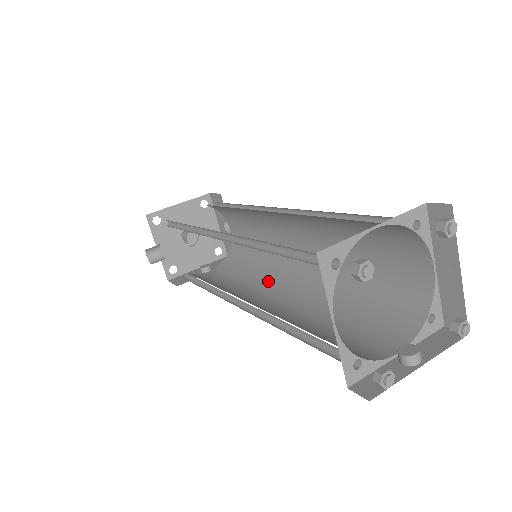
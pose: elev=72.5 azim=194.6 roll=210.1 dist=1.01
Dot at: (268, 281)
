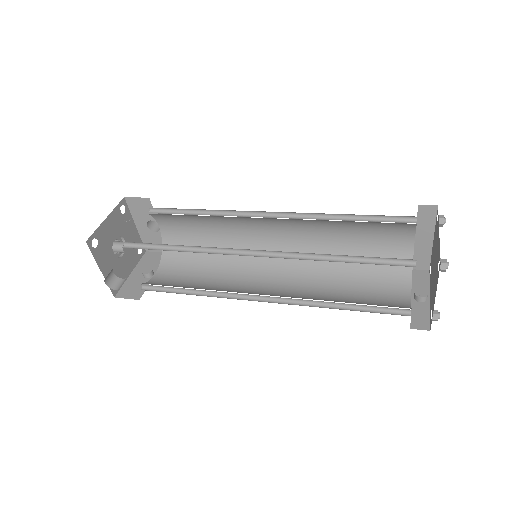
Dot at: (246, 269)
